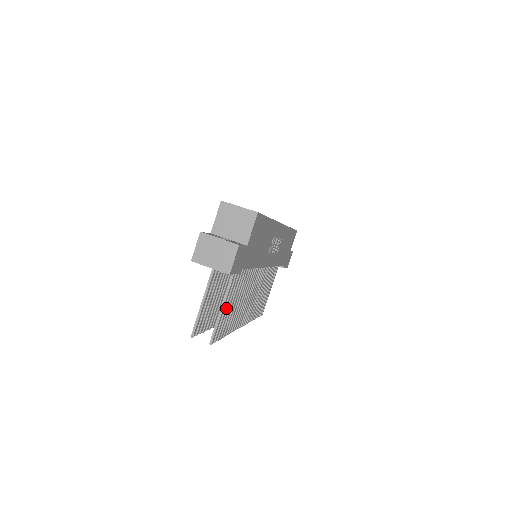
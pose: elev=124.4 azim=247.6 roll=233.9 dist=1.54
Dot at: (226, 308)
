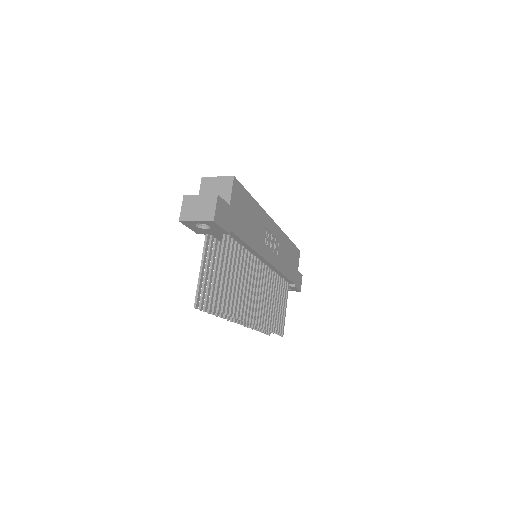
Dot at: (224, 276)
